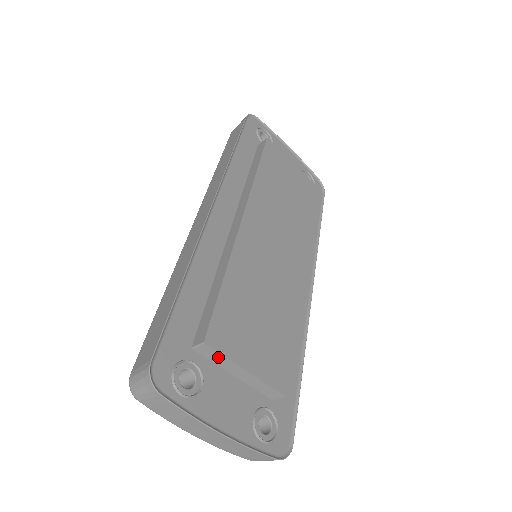
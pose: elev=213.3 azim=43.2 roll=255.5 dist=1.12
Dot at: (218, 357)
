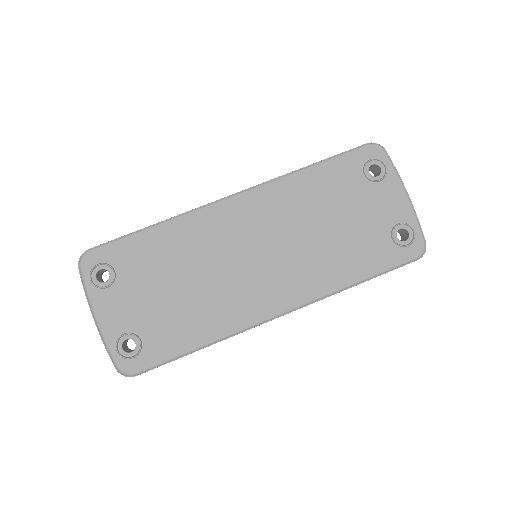
Dot at: (125, 279)
